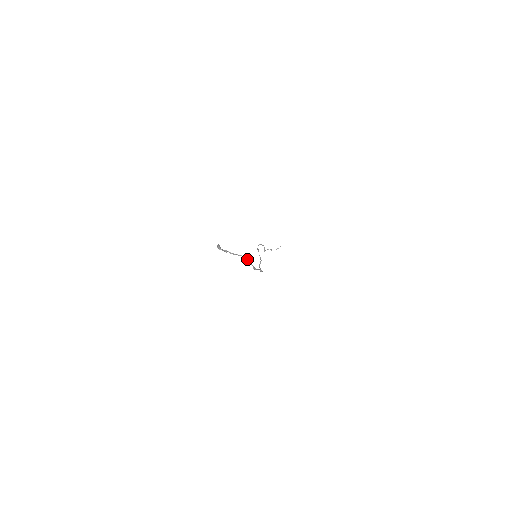
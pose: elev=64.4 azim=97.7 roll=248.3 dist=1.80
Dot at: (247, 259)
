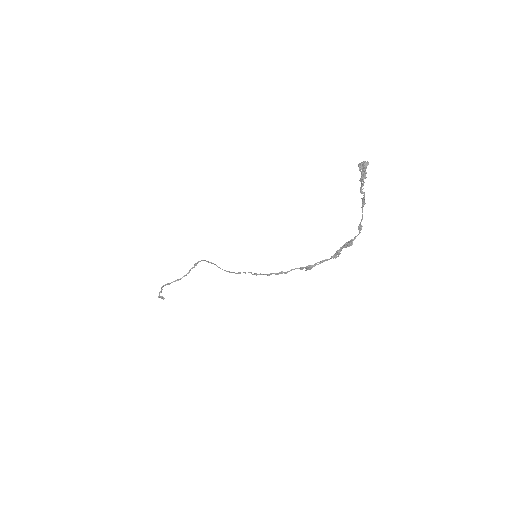
Dot at: (361, 221)
